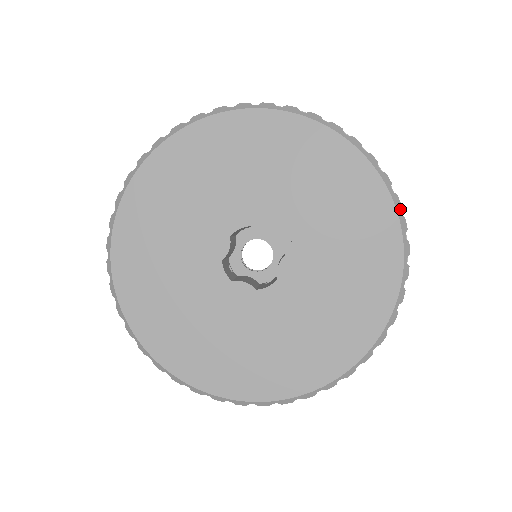
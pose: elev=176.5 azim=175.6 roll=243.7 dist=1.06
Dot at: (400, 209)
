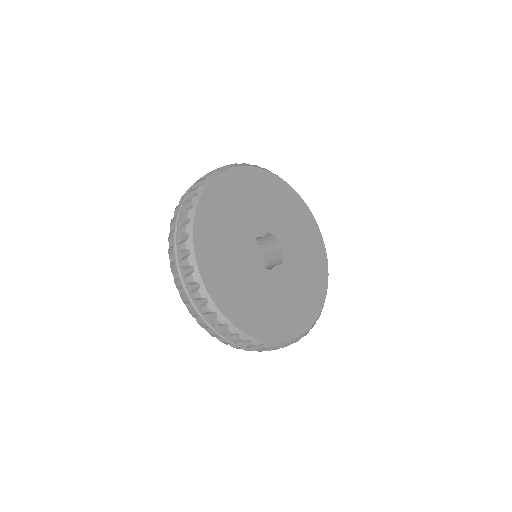
Dot at: occluded
